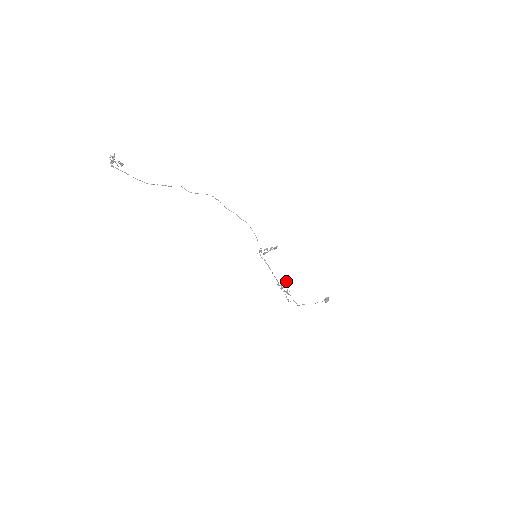
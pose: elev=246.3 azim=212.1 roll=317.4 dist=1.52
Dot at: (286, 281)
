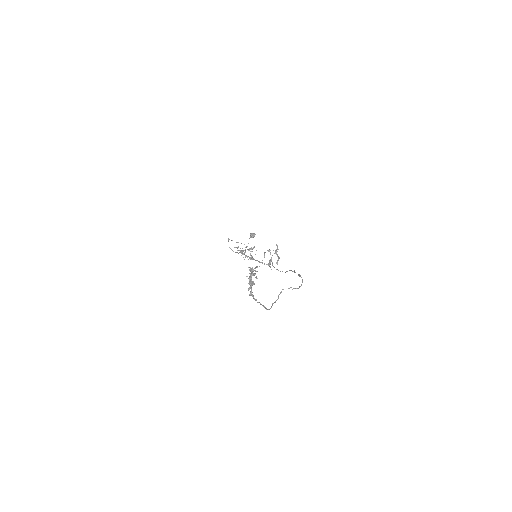
Dot at: occluded
